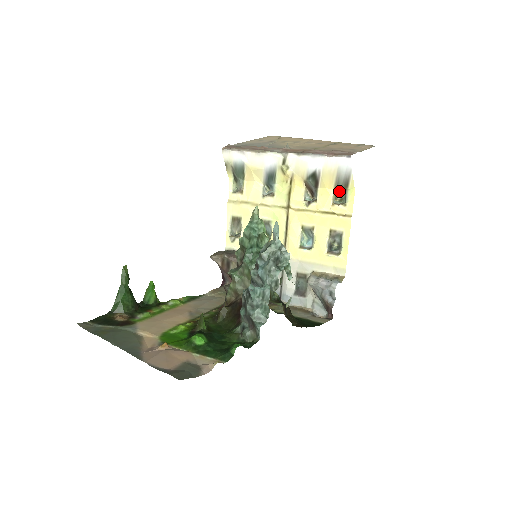
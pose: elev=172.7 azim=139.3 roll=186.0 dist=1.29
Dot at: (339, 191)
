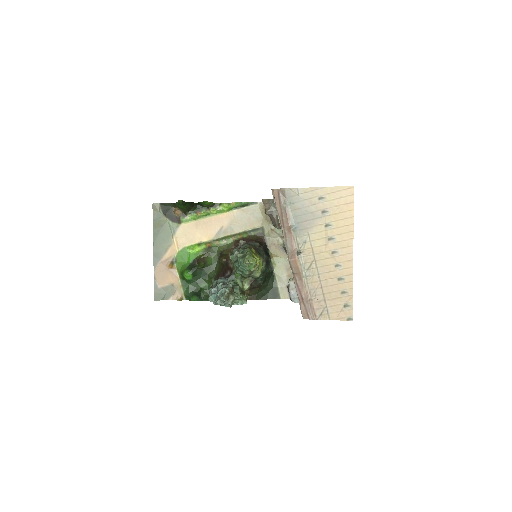
Dot at: occluded
